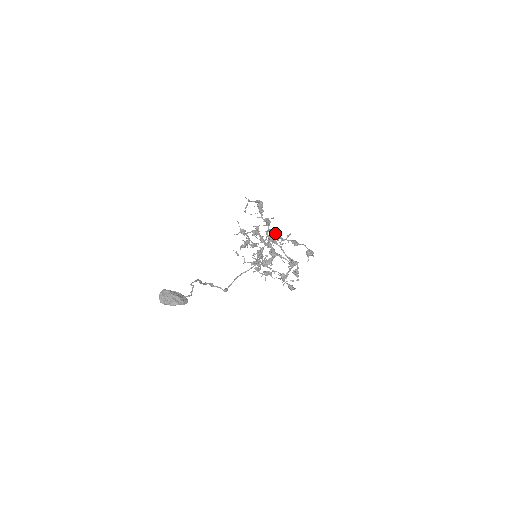
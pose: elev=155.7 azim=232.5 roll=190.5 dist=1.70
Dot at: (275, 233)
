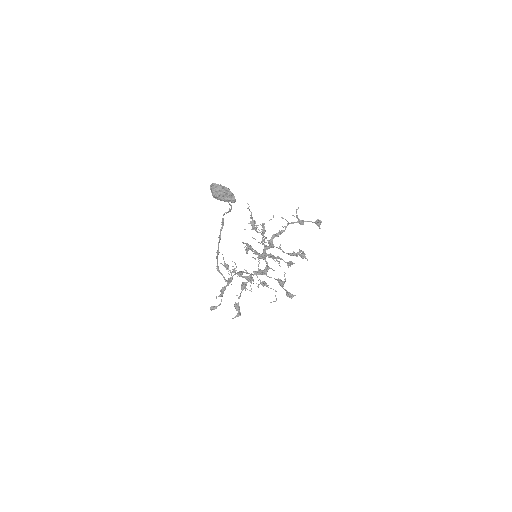
Dot at: (273, 234)
